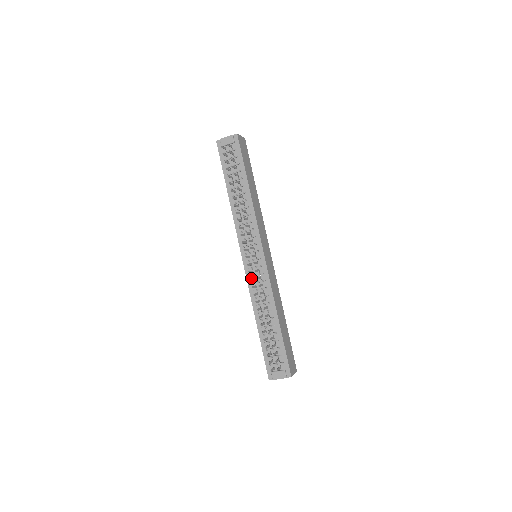
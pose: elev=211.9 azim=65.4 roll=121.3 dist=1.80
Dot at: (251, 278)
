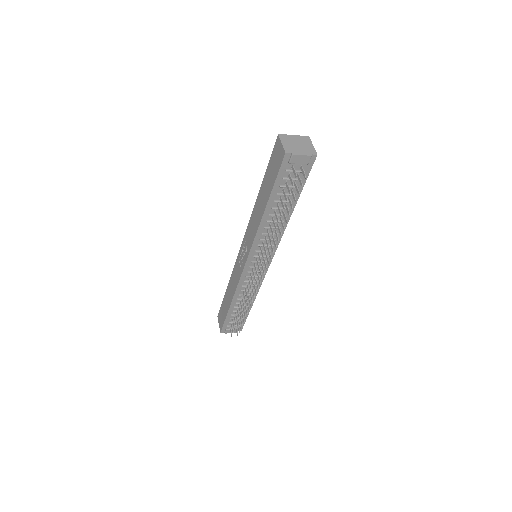
Dot at: (246, 278)
